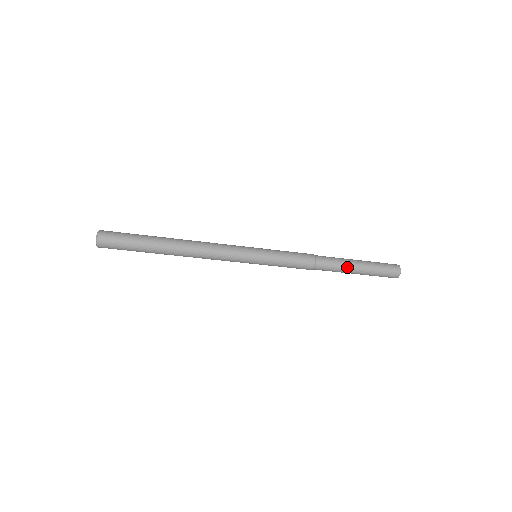
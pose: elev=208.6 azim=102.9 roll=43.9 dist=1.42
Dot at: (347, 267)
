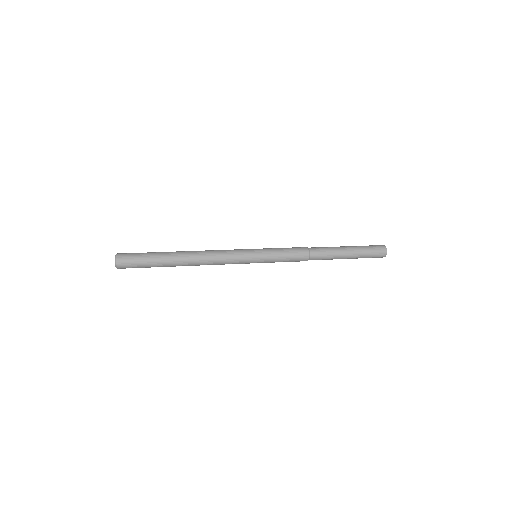
Dot at: occluded
